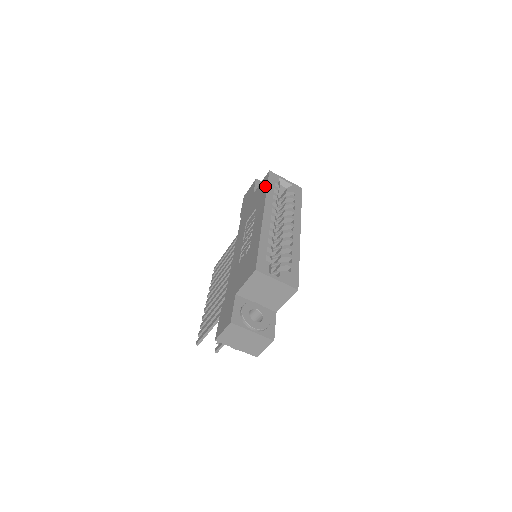
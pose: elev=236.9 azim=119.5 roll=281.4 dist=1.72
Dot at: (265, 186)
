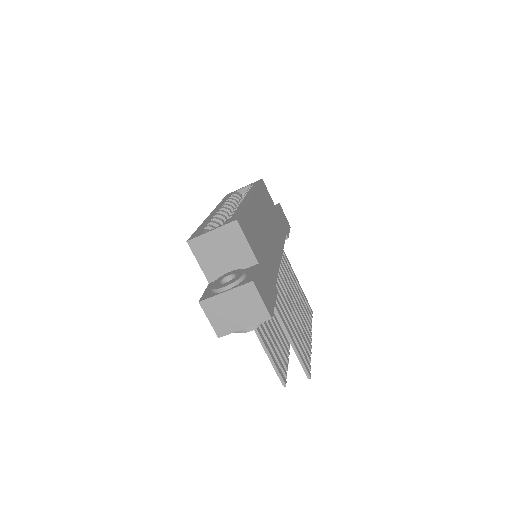
Dot at: occluded
